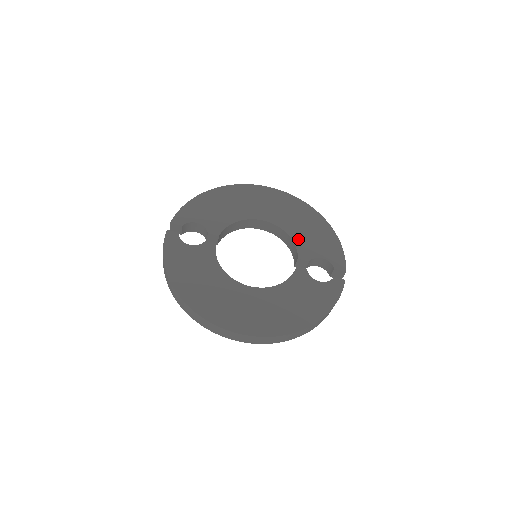
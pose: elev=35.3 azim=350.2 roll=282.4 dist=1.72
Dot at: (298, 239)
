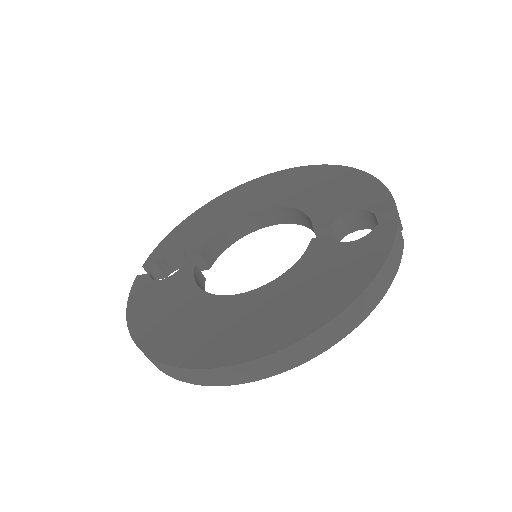
Dot at: (311, 207)
